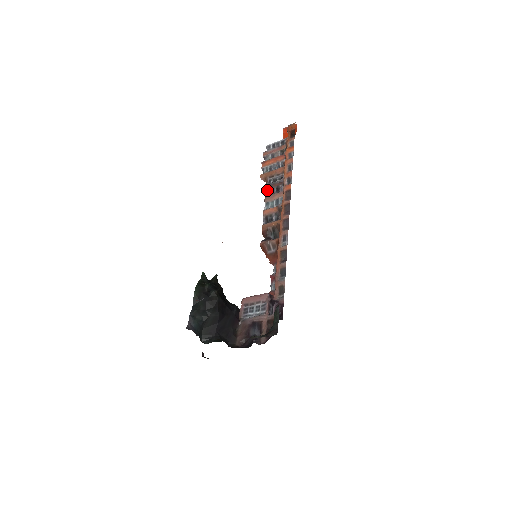
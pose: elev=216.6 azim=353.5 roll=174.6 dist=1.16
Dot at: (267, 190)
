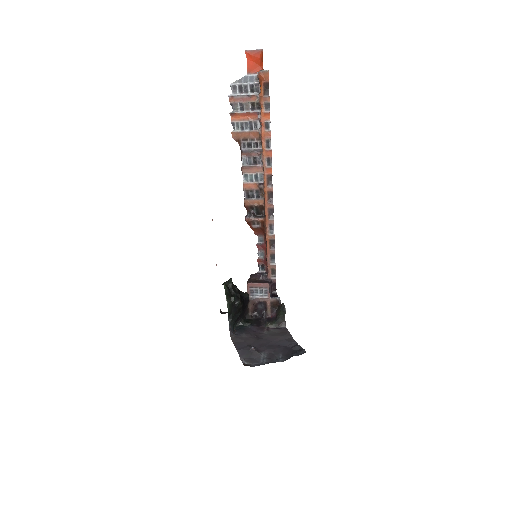
Dot at: (243, 158)
